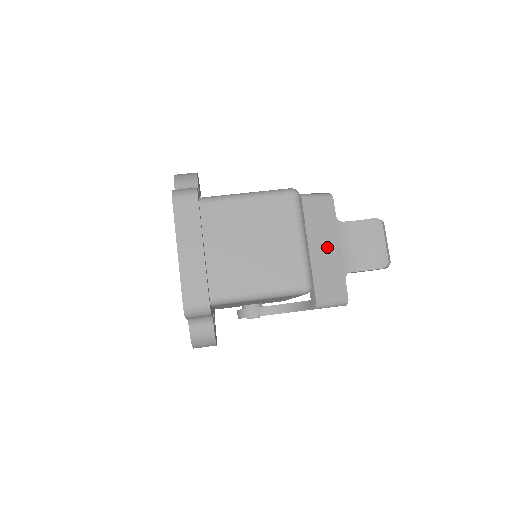
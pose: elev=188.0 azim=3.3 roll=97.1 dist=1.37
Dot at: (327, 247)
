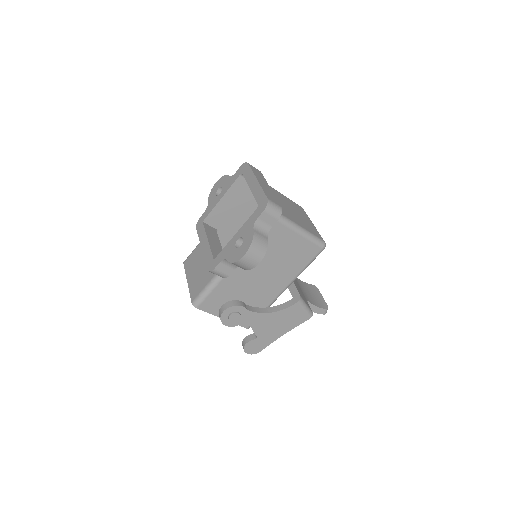
Dot at: occluded
